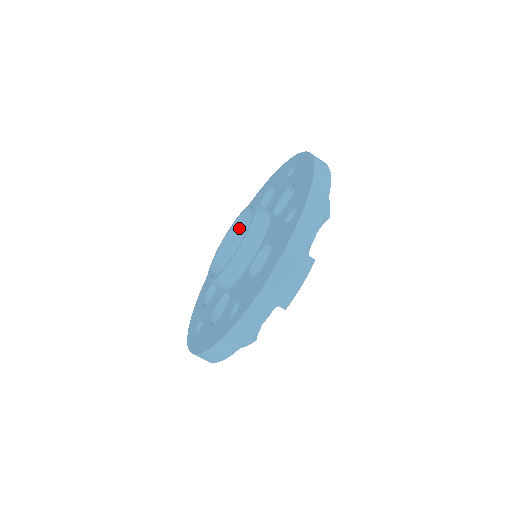
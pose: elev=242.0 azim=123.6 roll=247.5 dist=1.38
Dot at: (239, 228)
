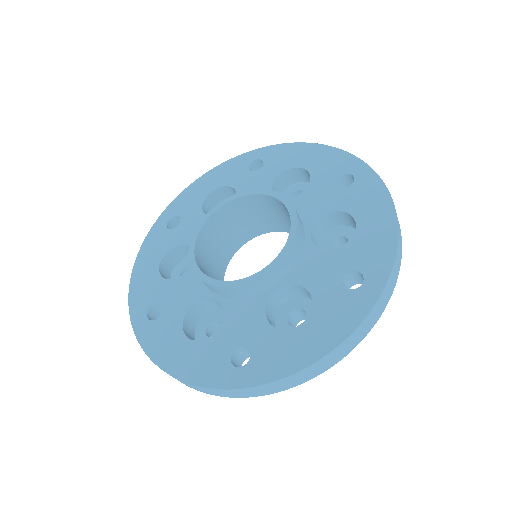
Dot at: (243, 203)
